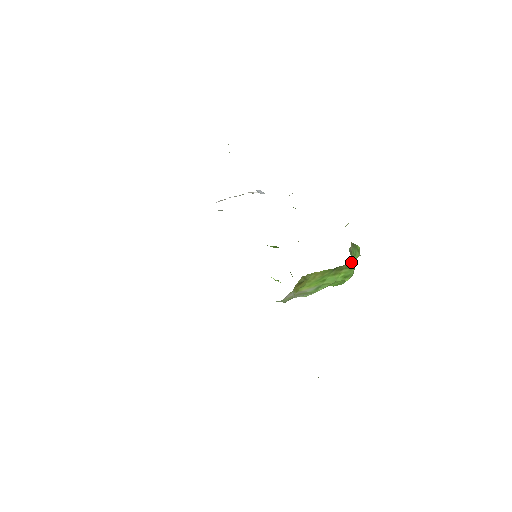
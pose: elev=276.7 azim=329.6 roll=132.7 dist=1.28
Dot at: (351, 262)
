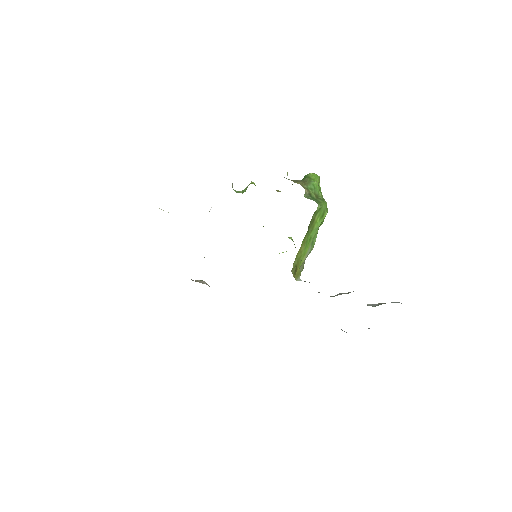
Dot at: (317, 196)
